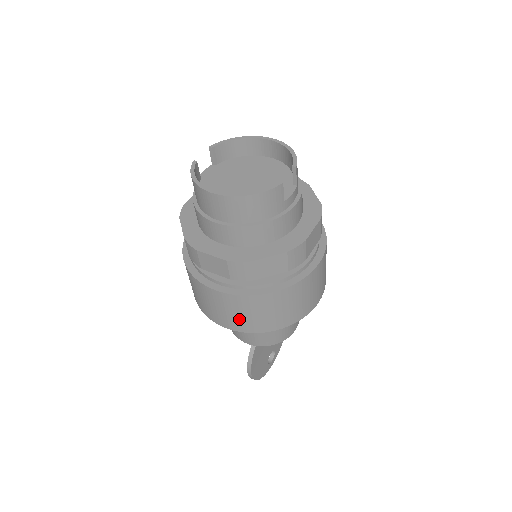
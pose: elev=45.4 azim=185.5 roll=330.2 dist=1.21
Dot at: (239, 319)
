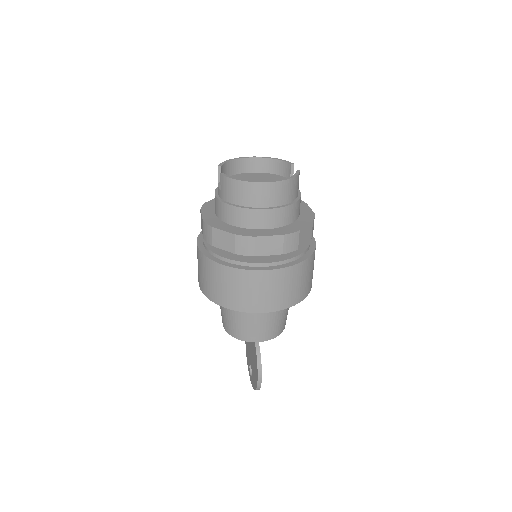
Dot at: (284, 294)
